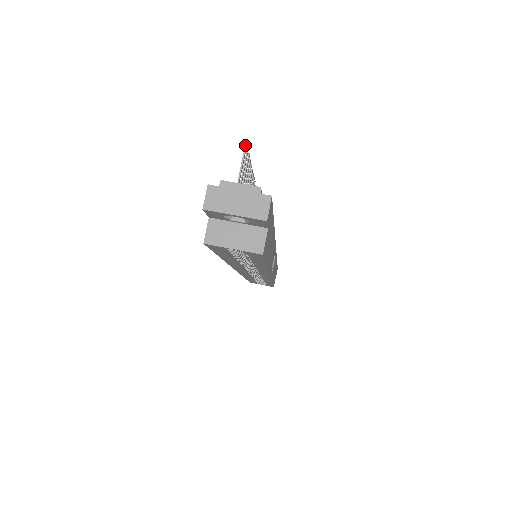
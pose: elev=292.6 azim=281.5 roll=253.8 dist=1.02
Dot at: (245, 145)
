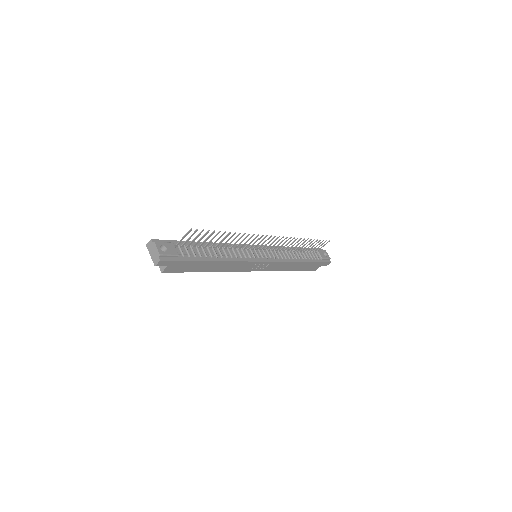
Dot at: (190, 230)
